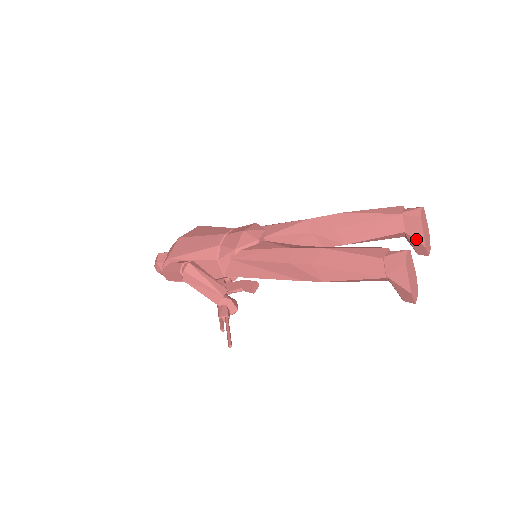
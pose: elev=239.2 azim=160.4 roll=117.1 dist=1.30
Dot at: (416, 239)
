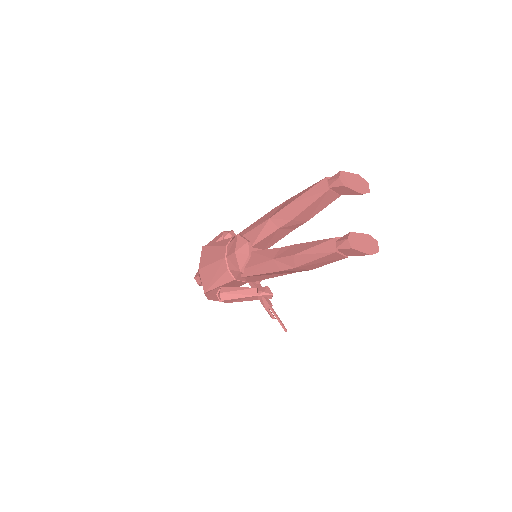
Dot at: (352, 194)
